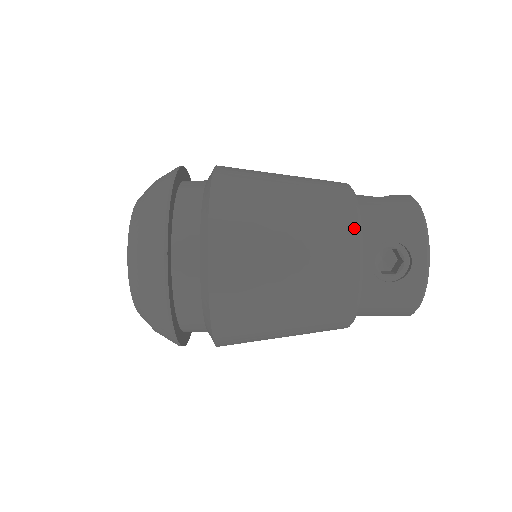
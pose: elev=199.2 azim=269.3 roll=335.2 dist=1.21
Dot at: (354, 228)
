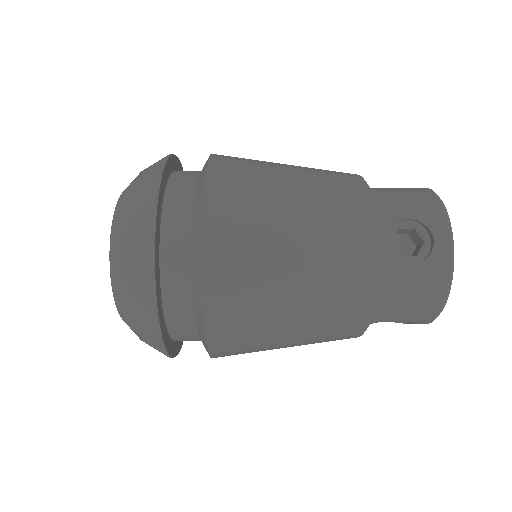
Dot at: (361, 329)
